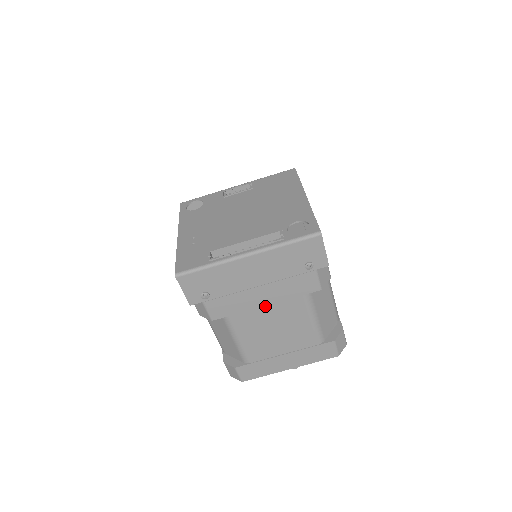
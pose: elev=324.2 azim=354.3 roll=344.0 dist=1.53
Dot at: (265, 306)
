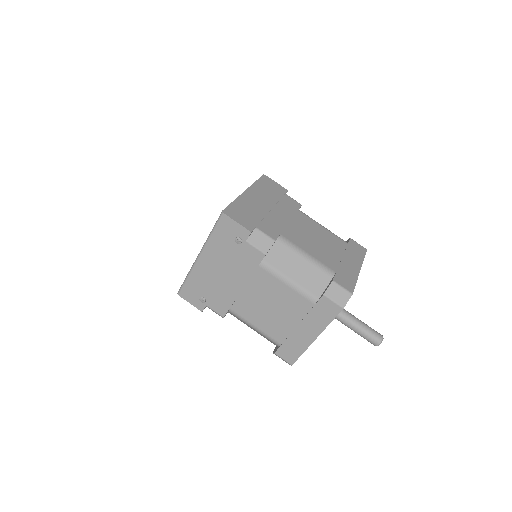
Dot at: (244, 289)
